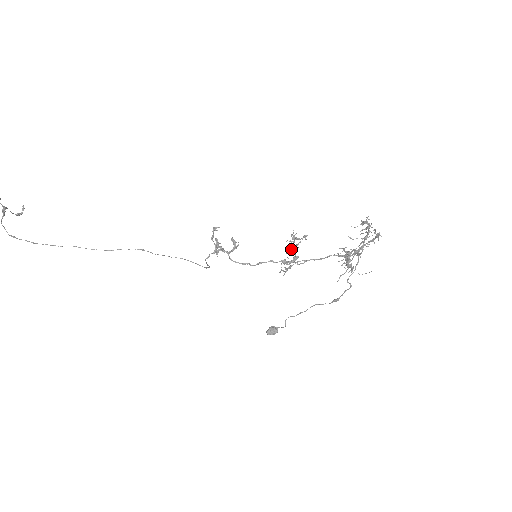
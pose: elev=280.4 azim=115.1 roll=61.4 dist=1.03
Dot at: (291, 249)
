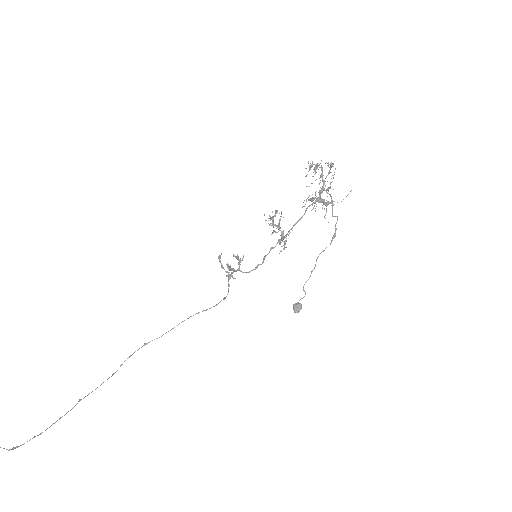
Dot at: occluded
